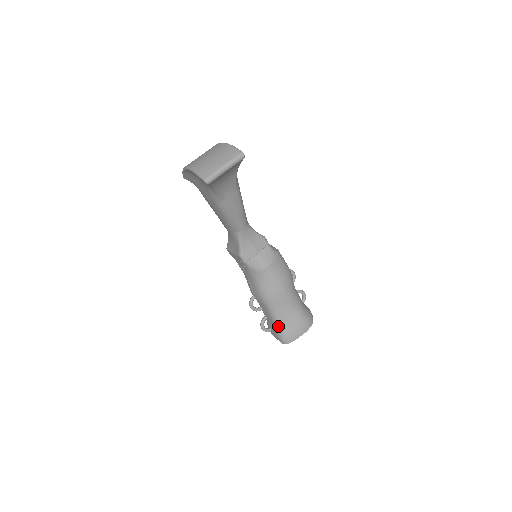
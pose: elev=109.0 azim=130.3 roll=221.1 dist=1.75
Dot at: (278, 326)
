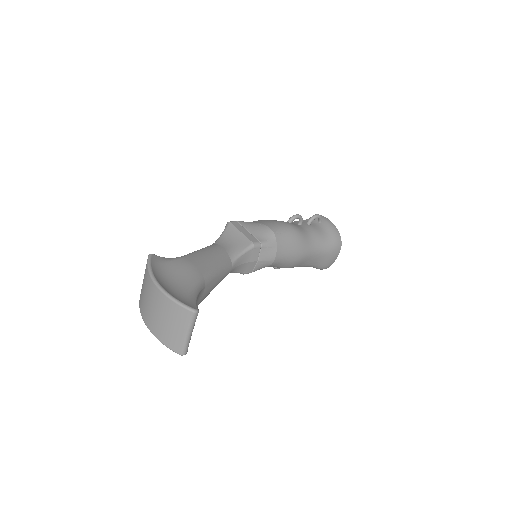
Dot at: occluded
